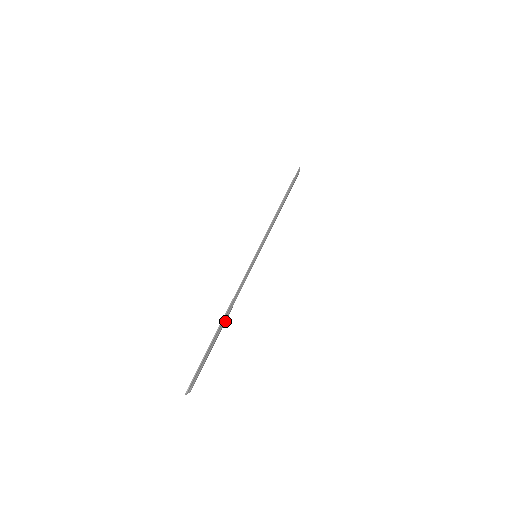
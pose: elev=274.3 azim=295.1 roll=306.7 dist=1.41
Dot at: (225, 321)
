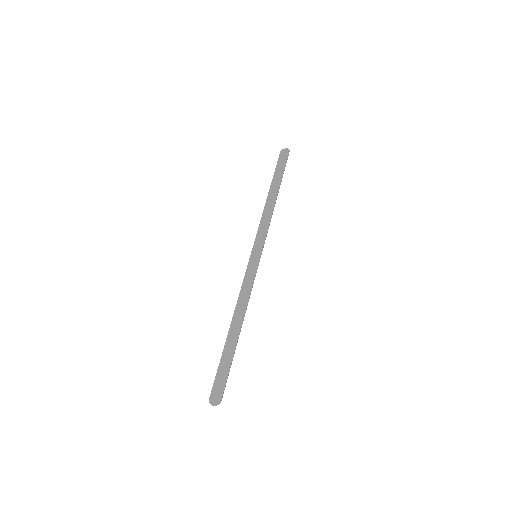
Dot at: (236, 329)
